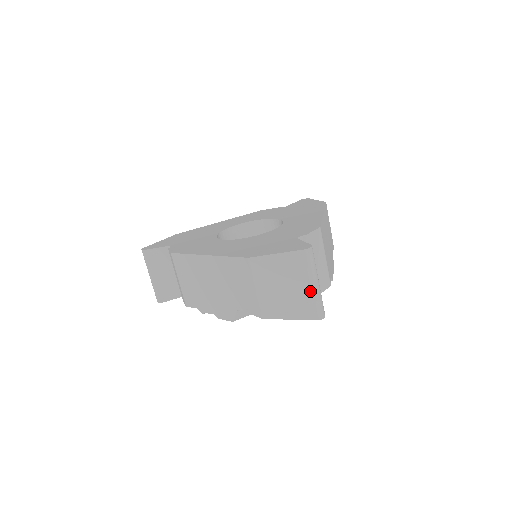
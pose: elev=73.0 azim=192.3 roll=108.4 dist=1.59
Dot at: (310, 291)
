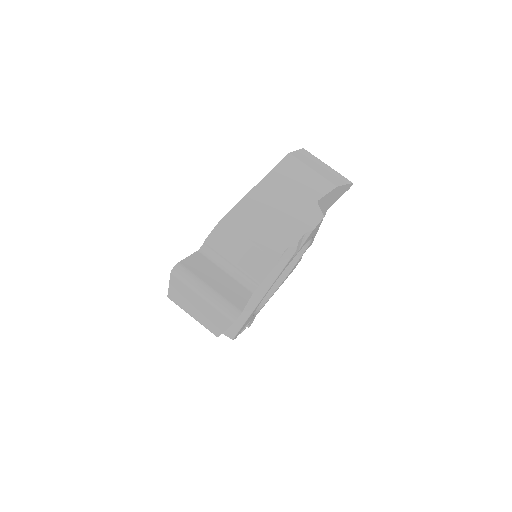
Dot at: (206, 302)
